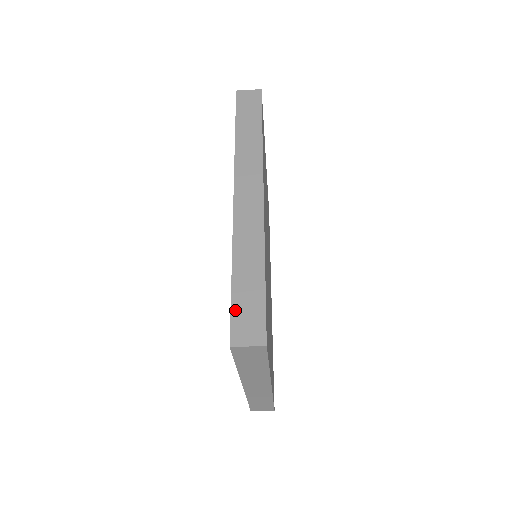
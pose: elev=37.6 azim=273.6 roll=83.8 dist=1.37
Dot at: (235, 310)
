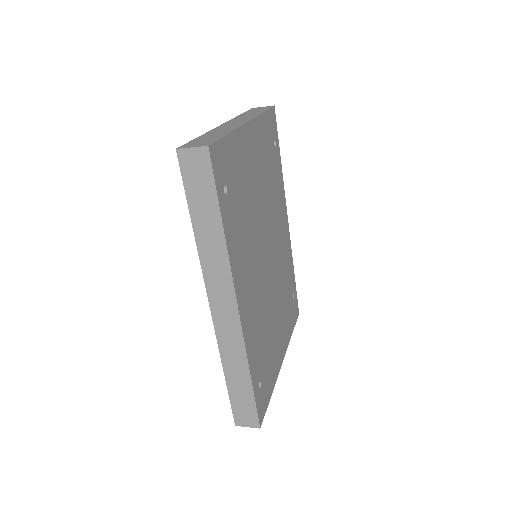
Dot at: (234, 405)
